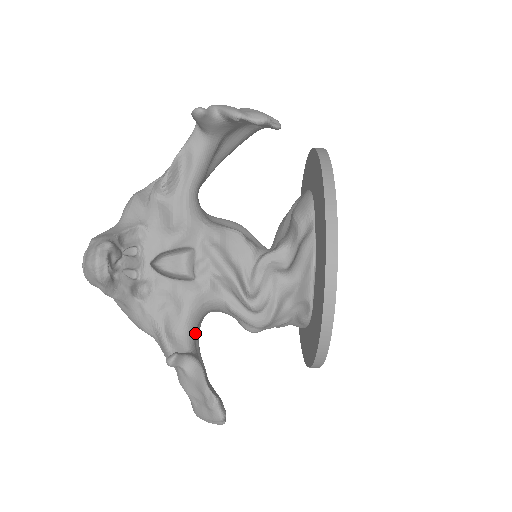
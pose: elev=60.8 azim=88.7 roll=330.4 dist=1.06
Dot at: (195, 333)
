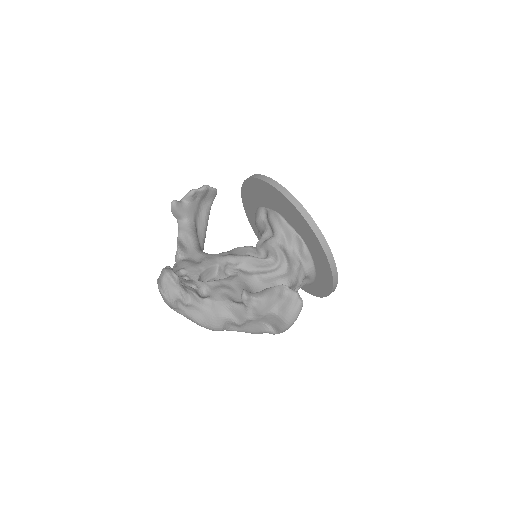
Dot at: occluded
